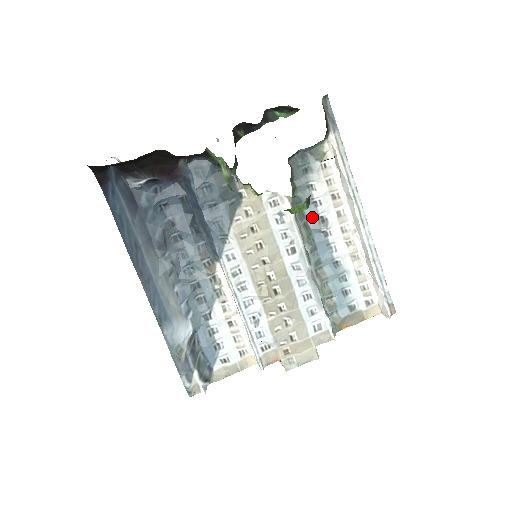
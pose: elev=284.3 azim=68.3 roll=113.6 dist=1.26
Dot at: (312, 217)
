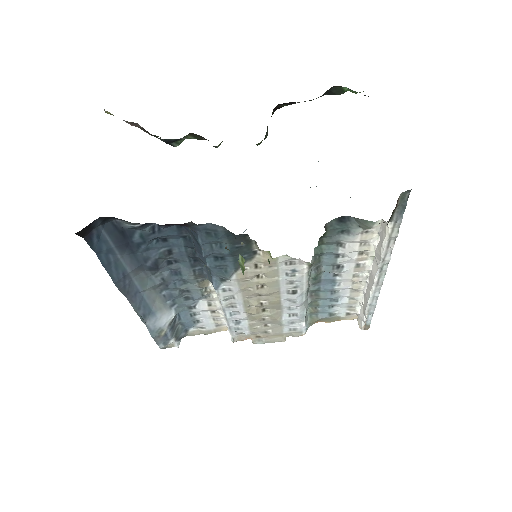
Dot at: (328, 263)
